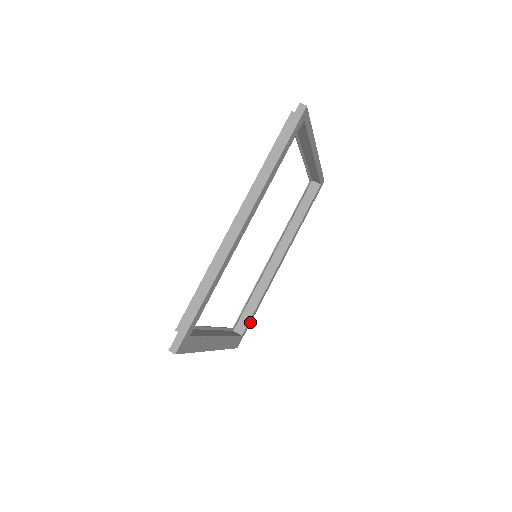
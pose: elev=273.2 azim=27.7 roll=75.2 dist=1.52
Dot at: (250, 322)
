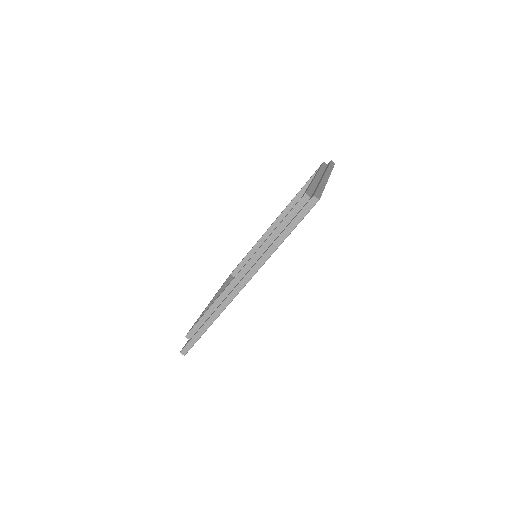
Dot at: occluded
